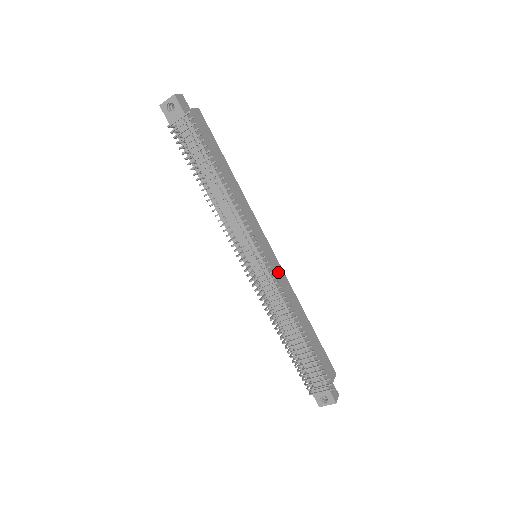
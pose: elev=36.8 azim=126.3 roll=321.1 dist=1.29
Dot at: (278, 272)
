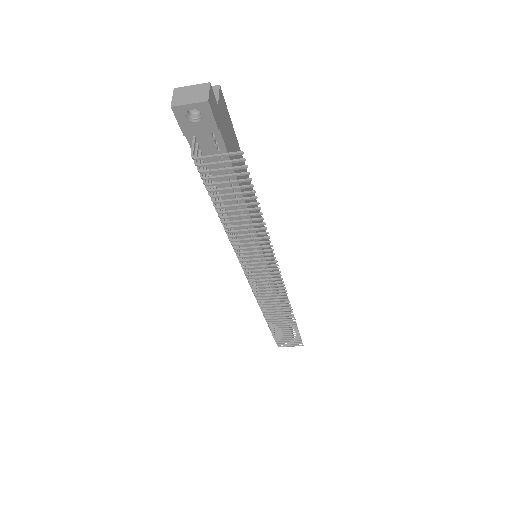
Dot at: occluded
